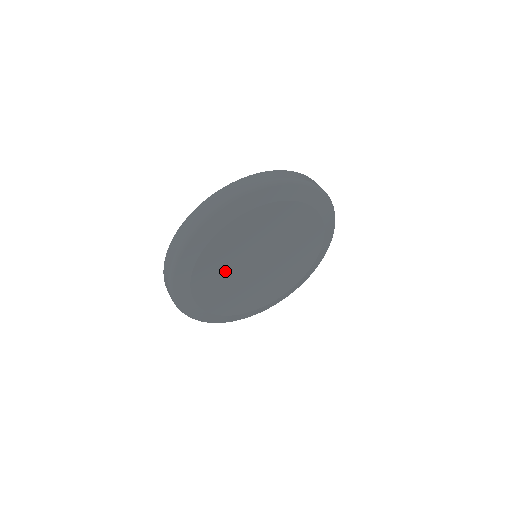
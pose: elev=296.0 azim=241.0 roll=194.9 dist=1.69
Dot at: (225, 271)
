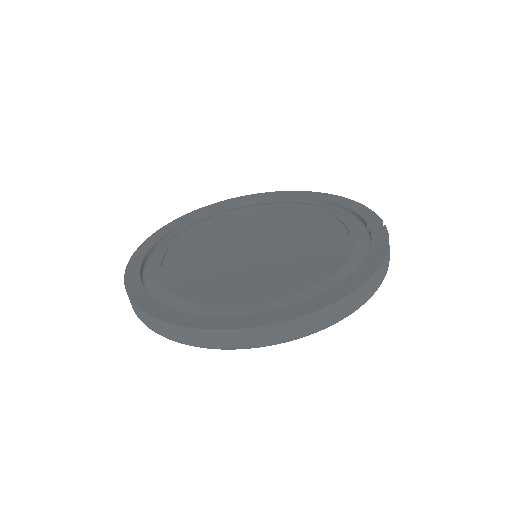
Dot at: occluded
